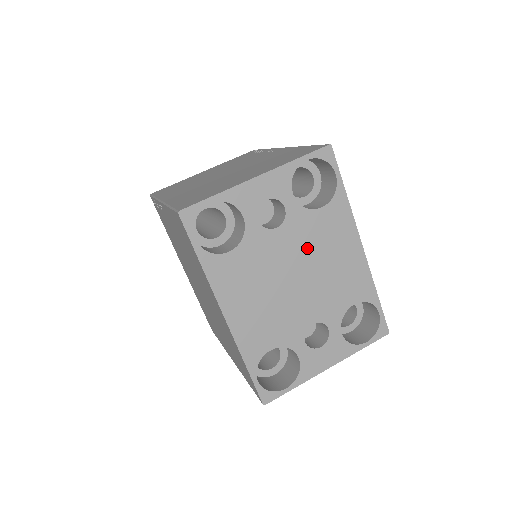
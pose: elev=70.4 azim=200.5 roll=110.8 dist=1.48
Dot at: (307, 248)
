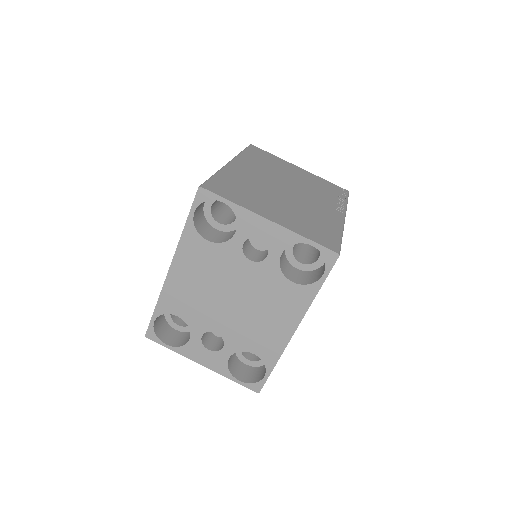
Dot at: (258, 292)
